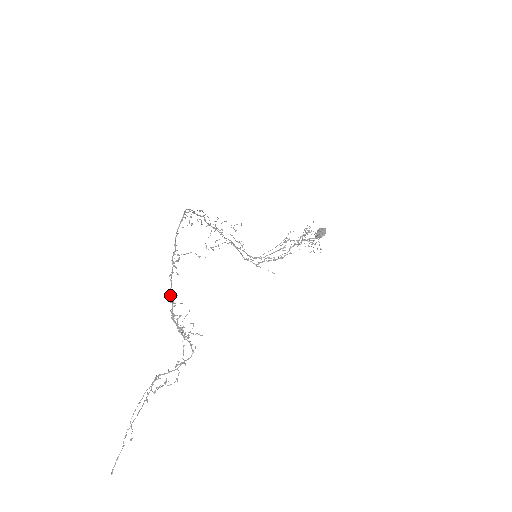
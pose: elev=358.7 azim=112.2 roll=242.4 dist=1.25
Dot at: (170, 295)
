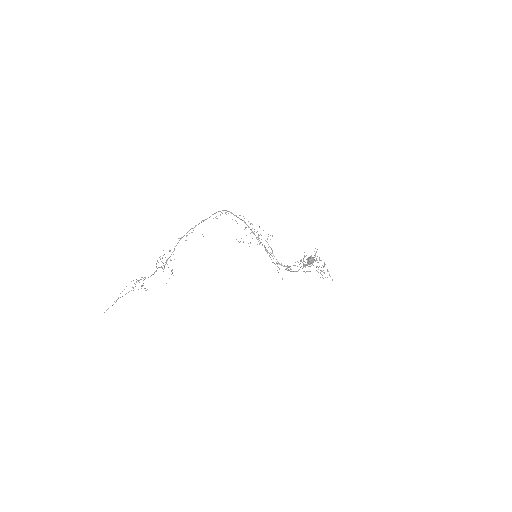
Dot at: (174, 248)
